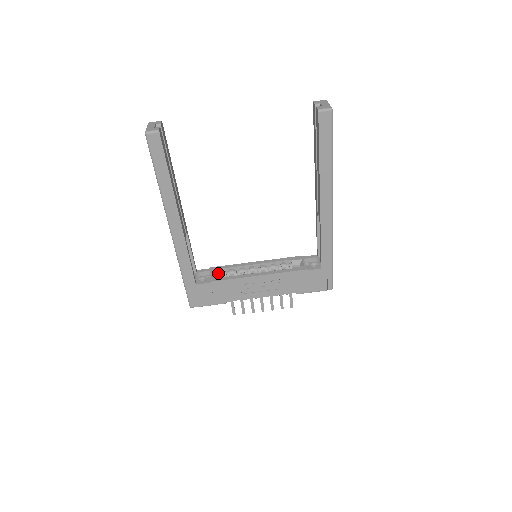
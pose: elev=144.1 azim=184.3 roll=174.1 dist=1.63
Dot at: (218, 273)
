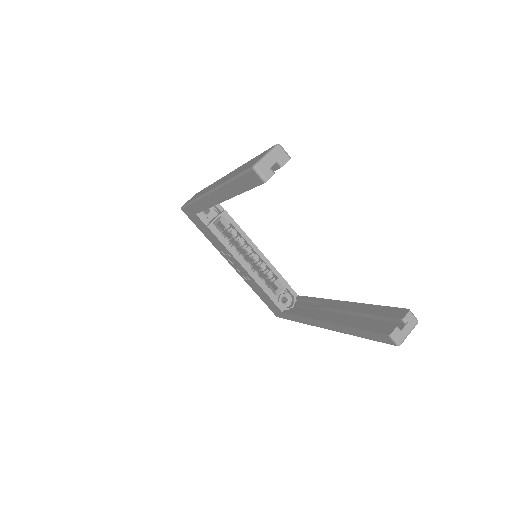
Dot at: (223, 222)
